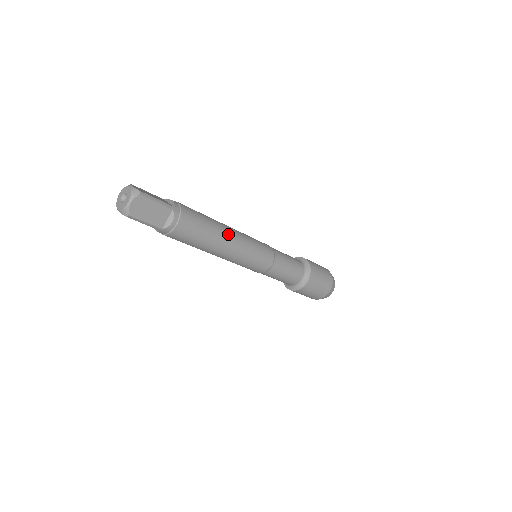
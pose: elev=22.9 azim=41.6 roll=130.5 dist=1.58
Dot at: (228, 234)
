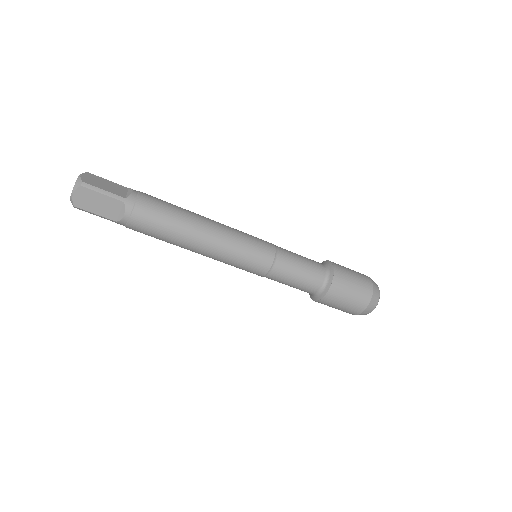
Dot at: (202, 231)
